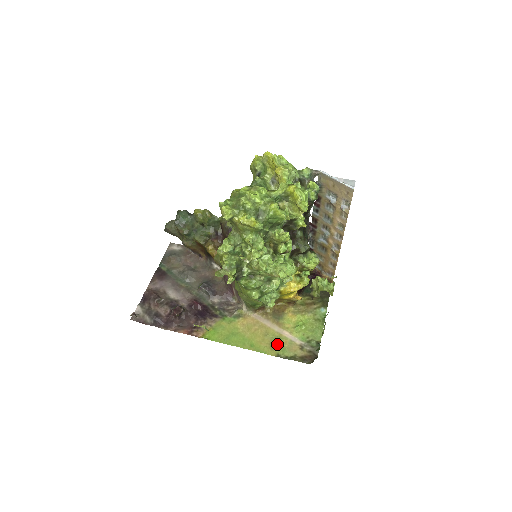
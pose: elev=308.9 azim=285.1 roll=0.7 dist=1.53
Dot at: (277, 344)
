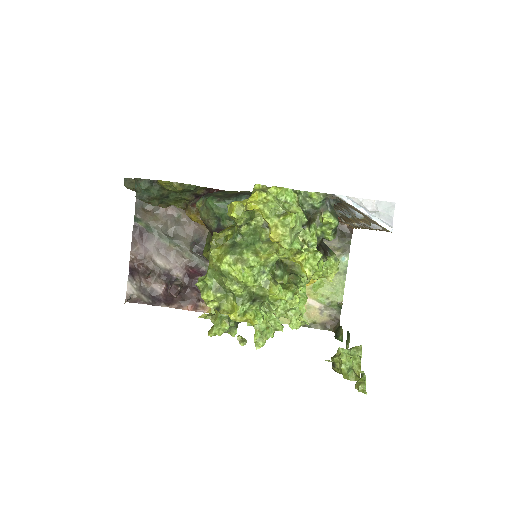
Dot at: occluded
